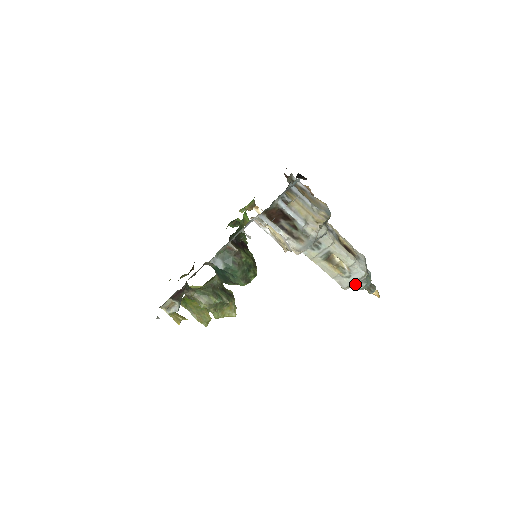
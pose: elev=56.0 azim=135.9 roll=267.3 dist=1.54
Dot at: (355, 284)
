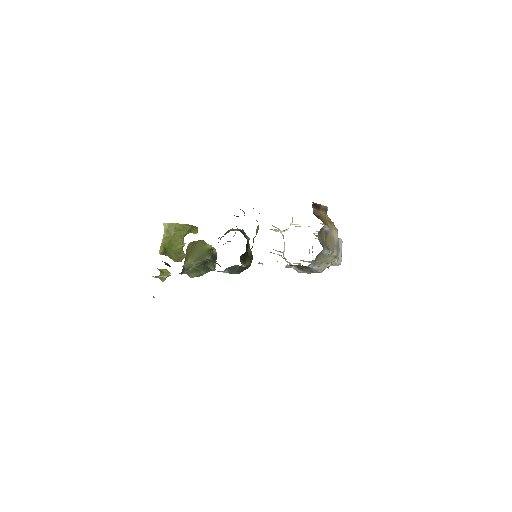
Dot at: occluded
